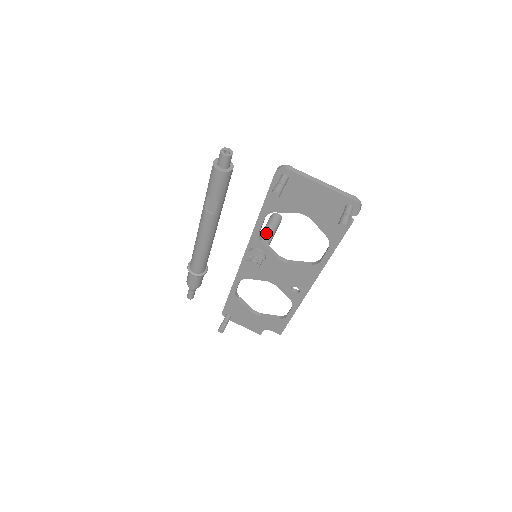
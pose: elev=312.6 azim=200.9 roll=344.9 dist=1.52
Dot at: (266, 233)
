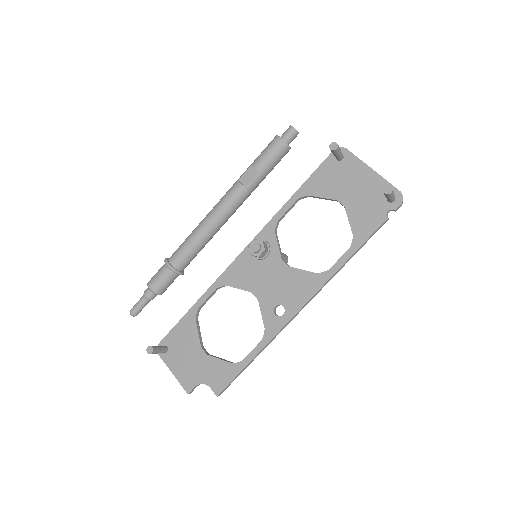
Dot at: occluded
